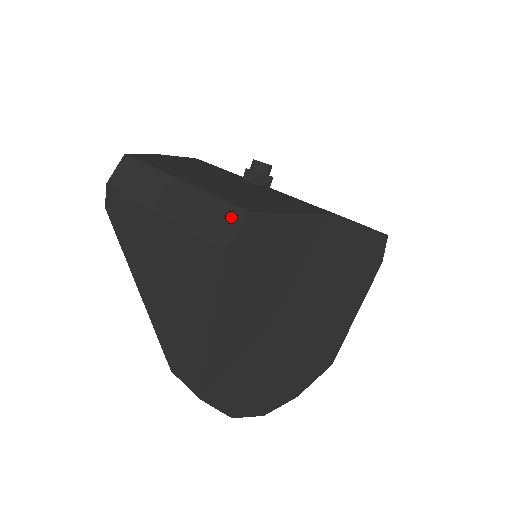
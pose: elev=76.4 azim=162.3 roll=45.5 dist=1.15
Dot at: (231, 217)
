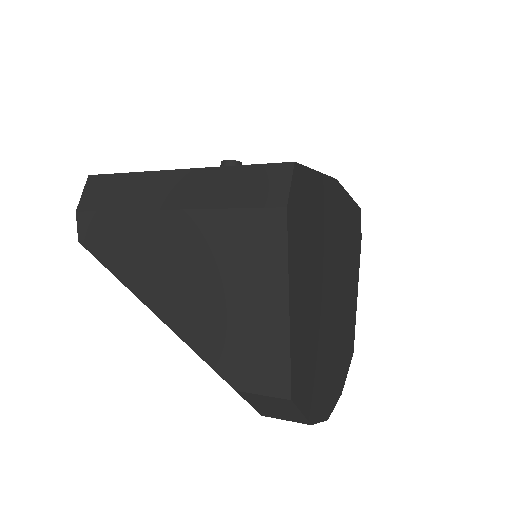
Dot at: (274, 175)
